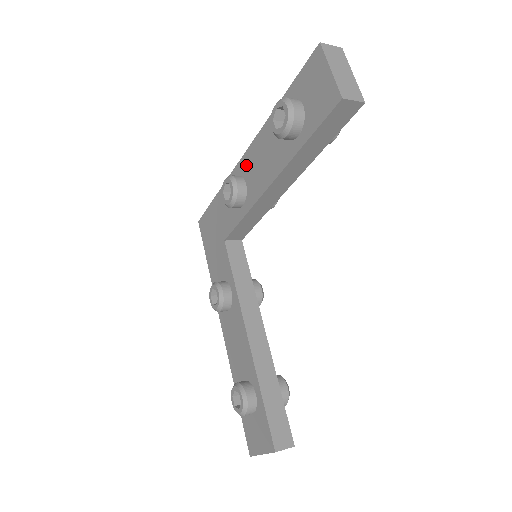
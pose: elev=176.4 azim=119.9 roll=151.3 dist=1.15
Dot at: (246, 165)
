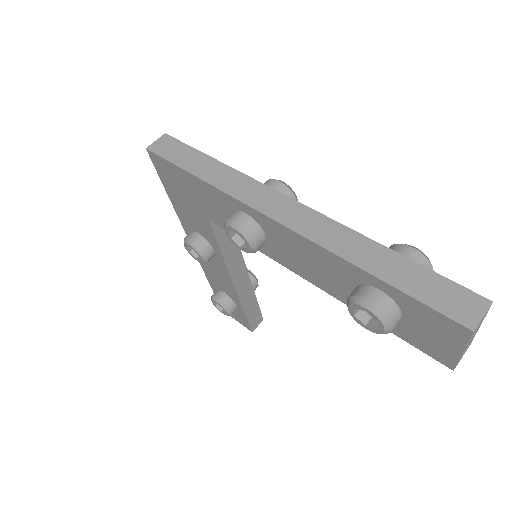
Dot at: (273, 231)
